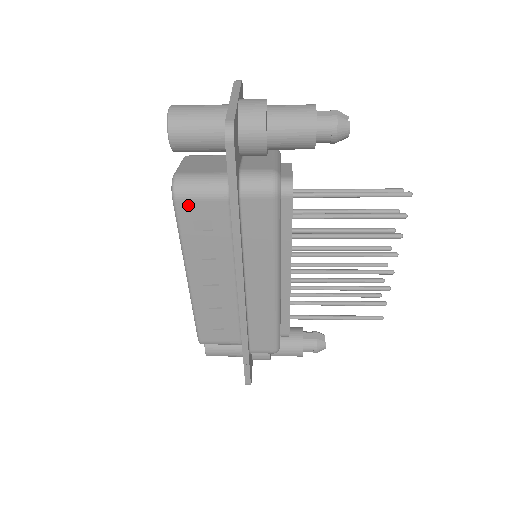
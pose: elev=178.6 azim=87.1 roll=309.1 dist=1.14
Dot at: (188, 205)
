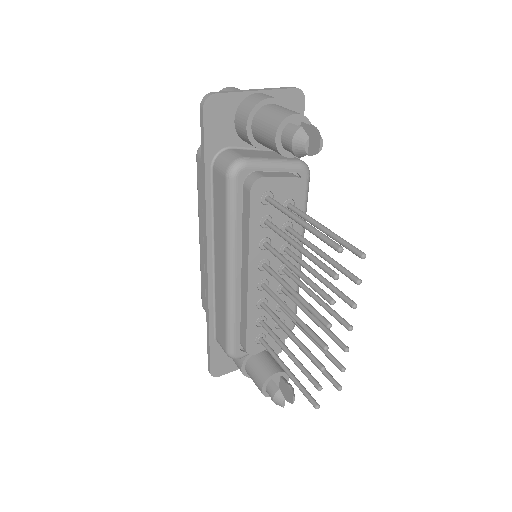
Dot at: (201, 164)
